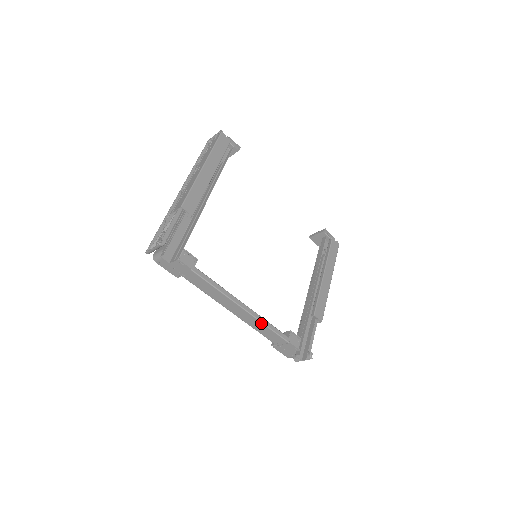
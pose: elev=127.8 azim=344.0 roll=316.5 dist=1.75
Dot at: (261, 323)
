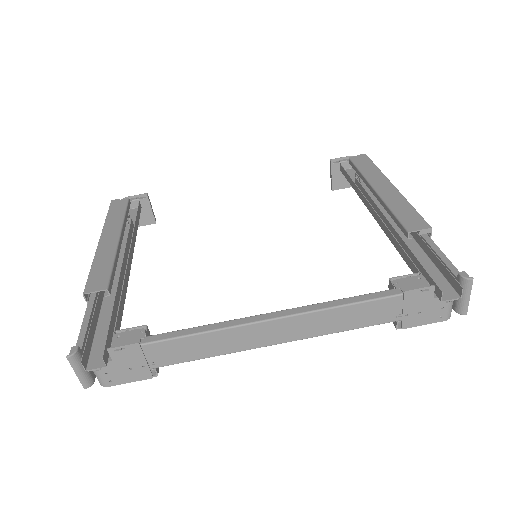
Dot at: (326, 311)
